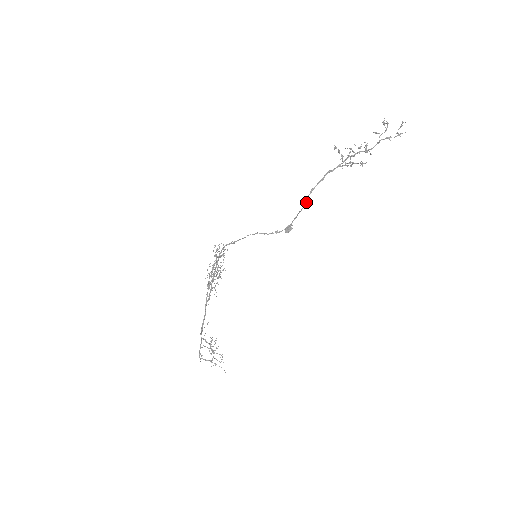
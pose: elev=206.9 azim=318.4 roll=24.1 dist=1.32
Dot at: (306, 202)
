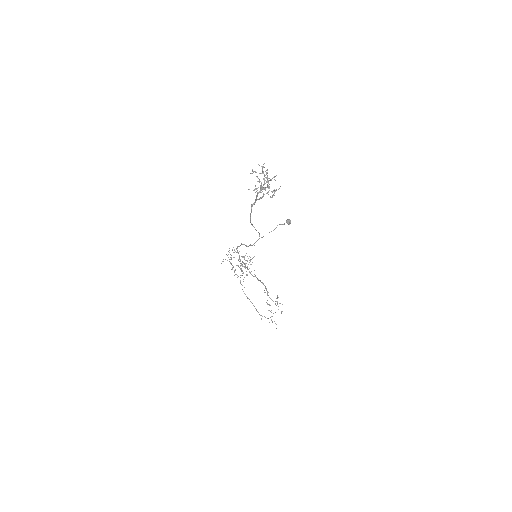
Dot at: (253, 226)
